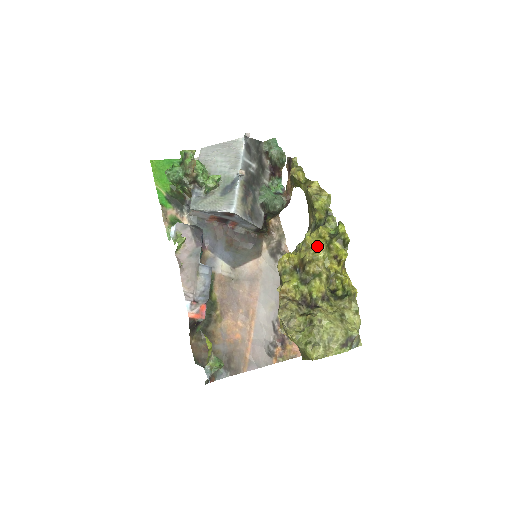
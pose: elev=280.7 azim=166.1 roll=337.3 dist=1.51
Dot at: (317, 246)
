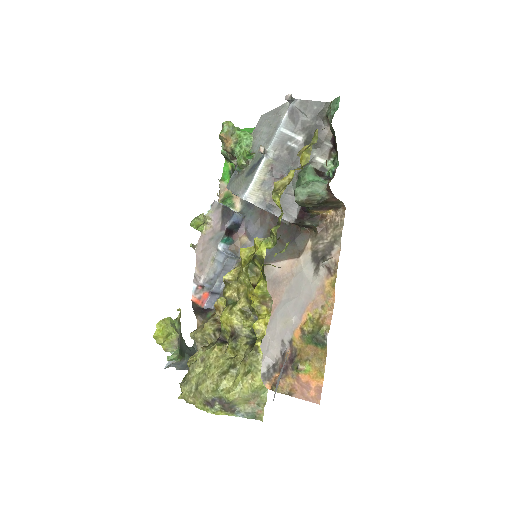
Dot at: (245, 264)
